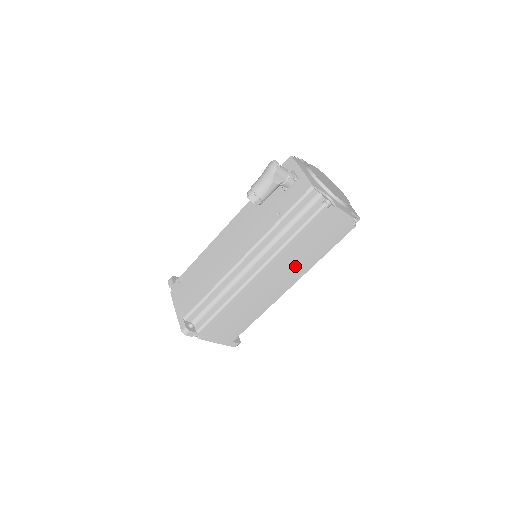
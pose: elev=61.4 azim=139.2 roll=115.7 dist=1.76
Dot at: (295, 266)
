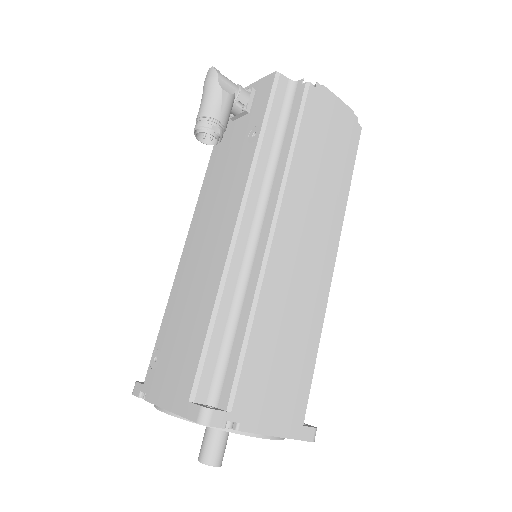
Dot at: (322, 209)
